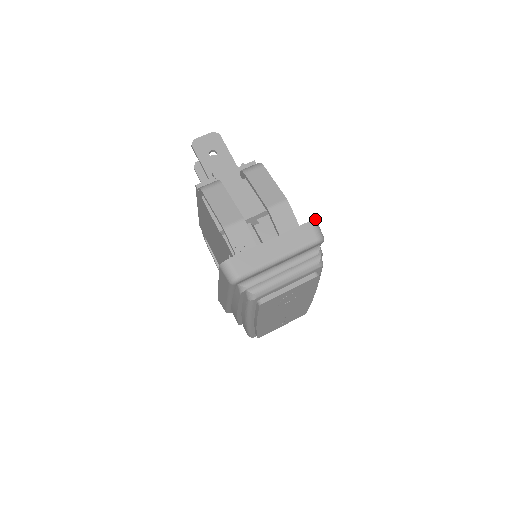
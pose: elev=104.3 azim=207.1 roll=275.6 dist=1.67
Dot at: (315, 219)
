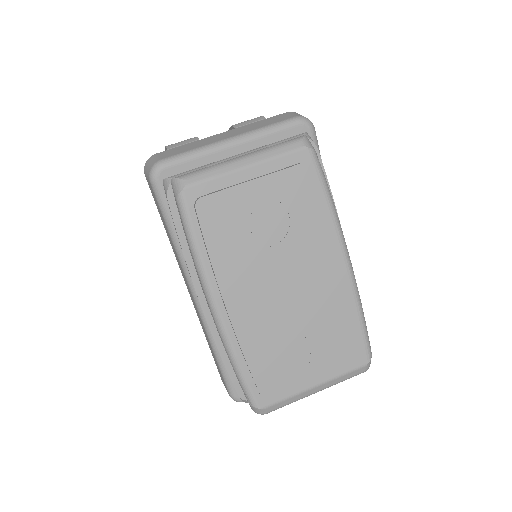
Dot at: occluded
